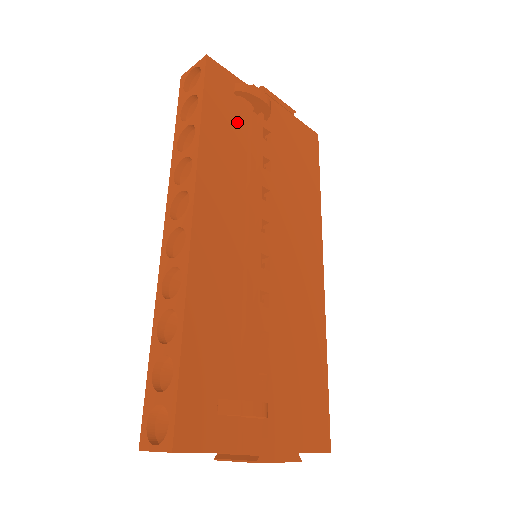
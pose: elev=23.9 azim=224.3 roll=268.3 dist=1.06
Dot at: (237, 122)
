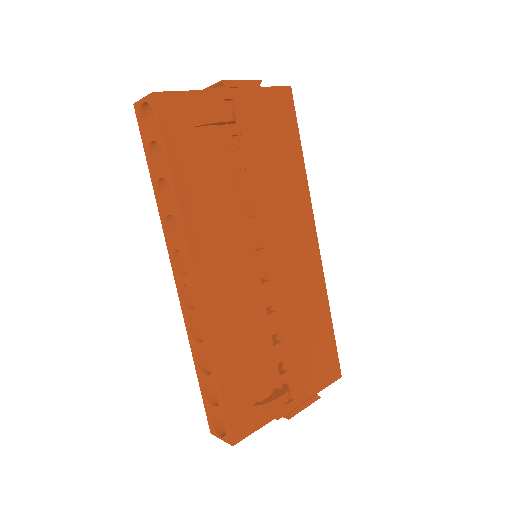
Dot at: (206, 149)
